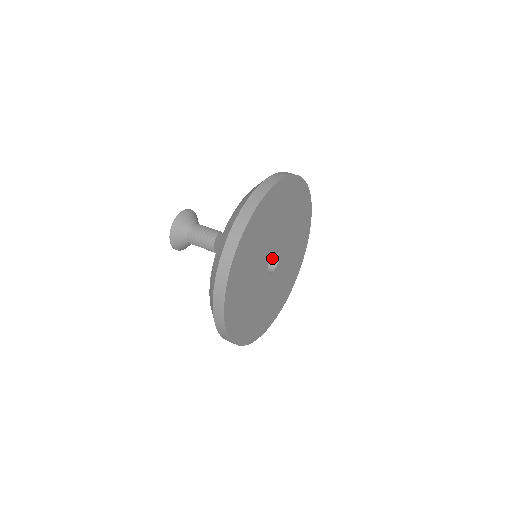
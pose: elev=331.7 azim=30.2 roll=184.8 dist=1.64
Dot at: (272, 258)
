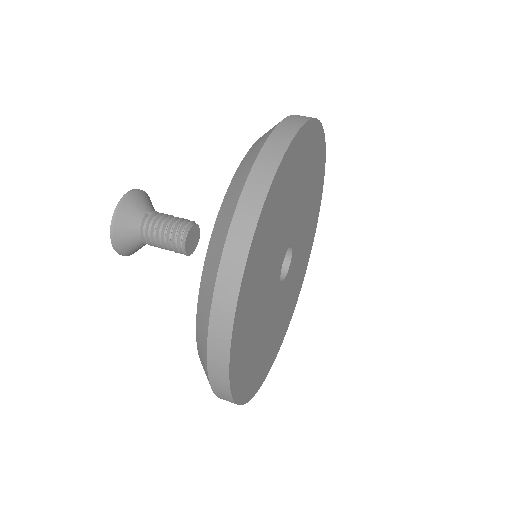
Dot at: occluded
